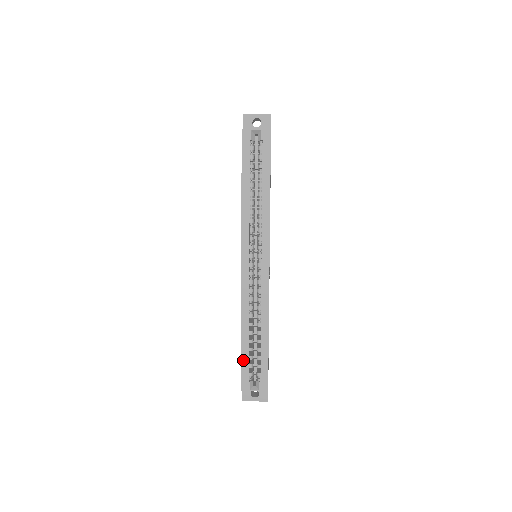
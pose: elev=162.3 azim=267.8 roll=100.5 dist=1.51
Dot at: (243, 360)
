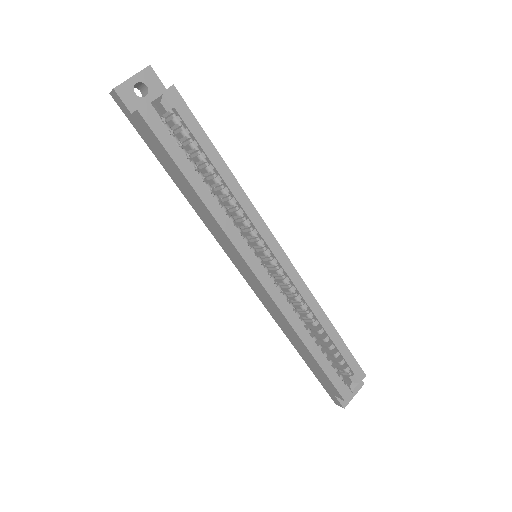
Dot at: (327, 372)
